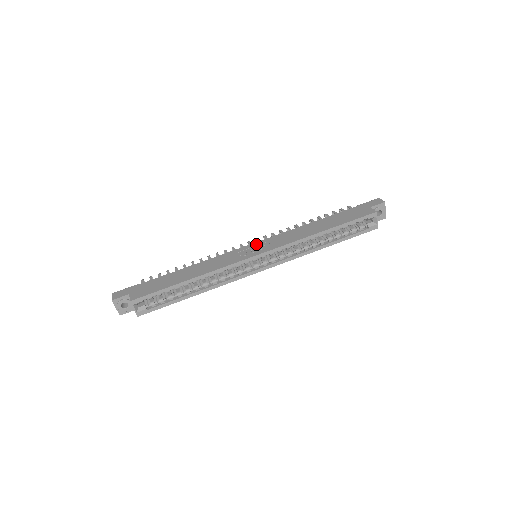
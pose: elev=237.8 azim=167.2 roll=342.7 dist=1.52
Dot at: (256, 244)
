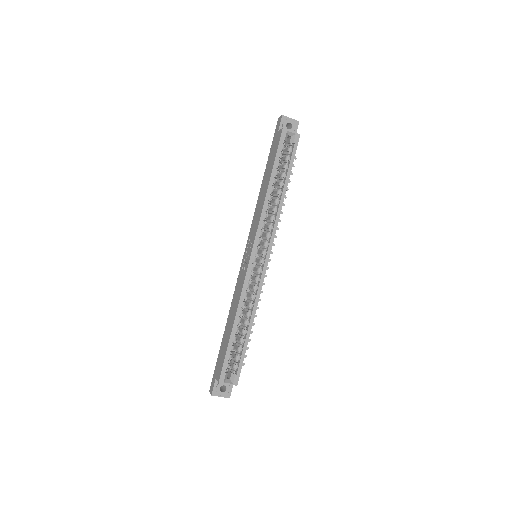
Dot at: (246, 250)
